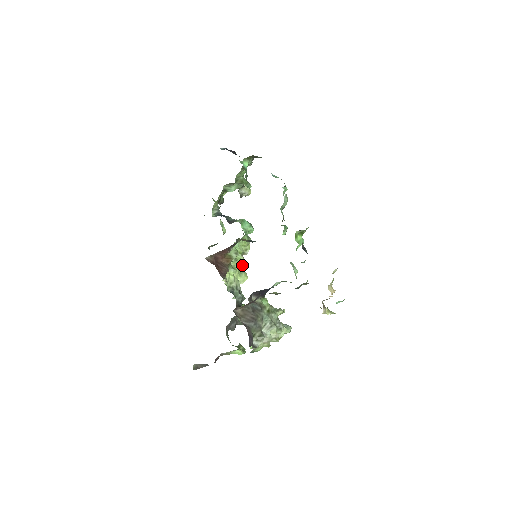
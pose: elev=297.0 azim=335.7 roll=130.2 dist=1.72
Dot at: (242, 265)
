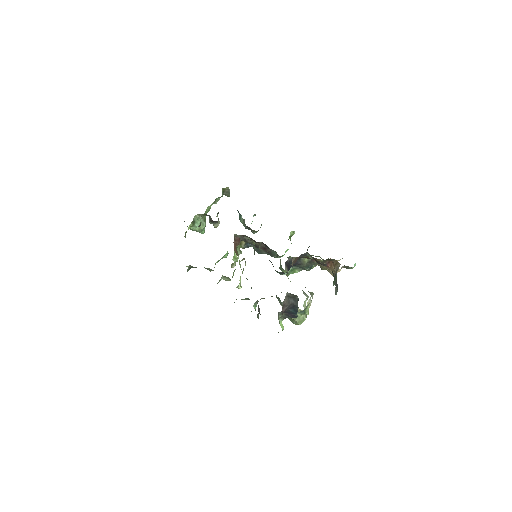
Dot at: (232, 276)
